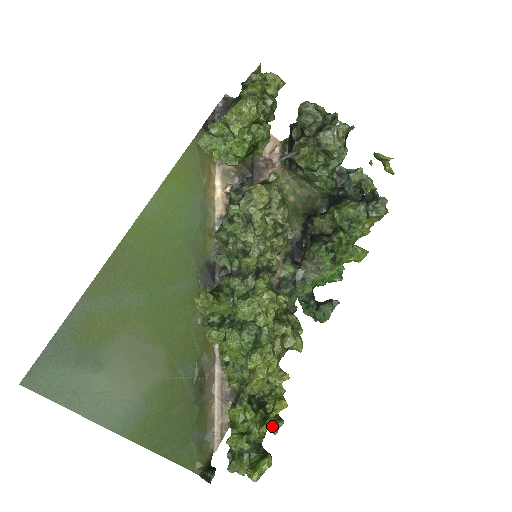
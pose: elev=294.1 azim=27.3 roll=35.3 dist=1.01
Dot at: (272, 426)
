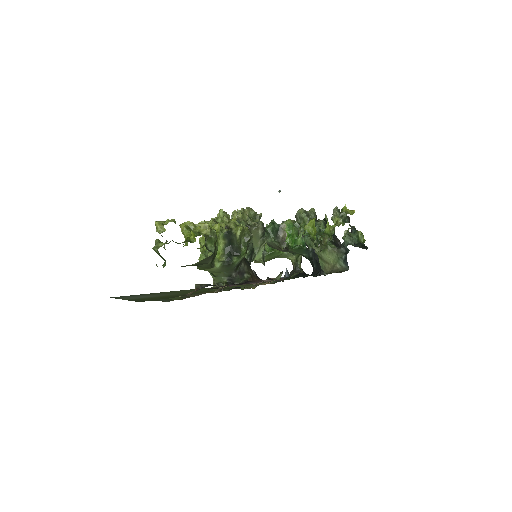
Dot at: (193, 231)
